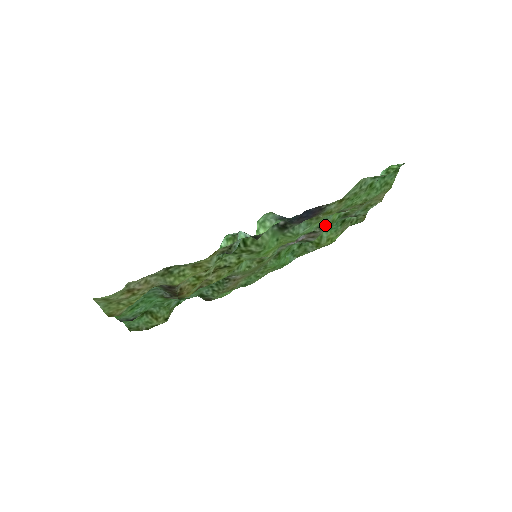
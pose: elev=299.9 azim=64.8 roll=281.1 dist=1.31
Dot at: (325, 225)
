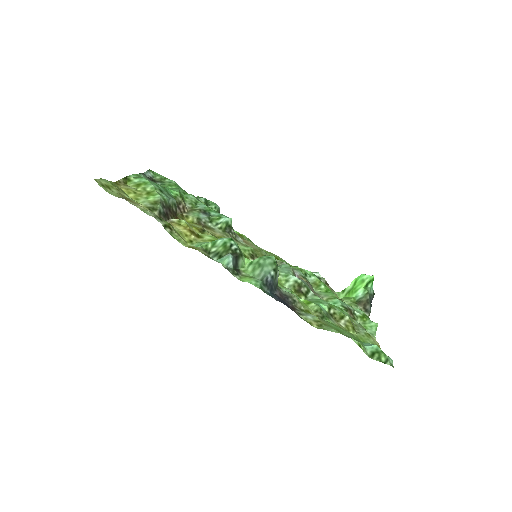
Dot at: occluded
